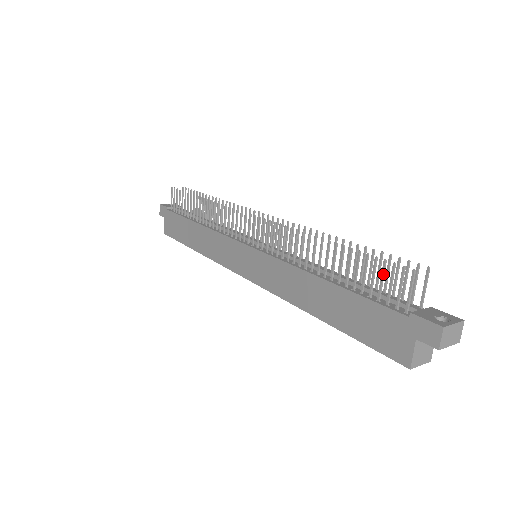
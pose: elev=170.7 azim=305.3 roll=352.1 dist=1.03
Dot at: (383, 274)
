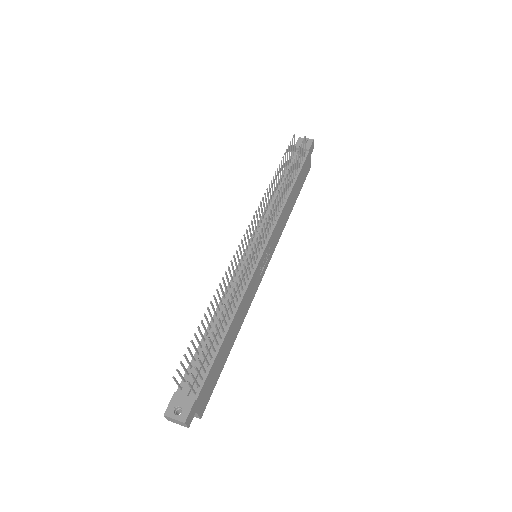
Dot at: (186, 359)
